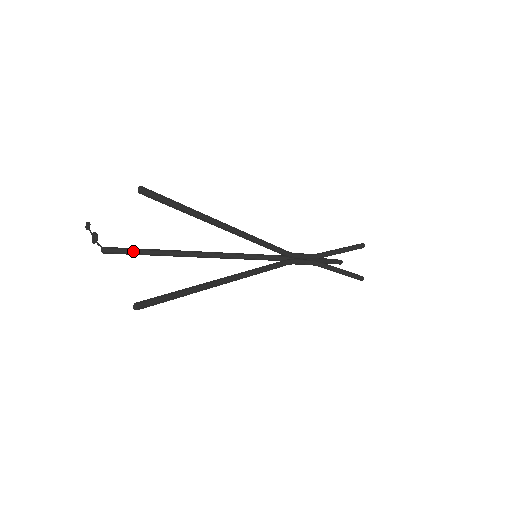
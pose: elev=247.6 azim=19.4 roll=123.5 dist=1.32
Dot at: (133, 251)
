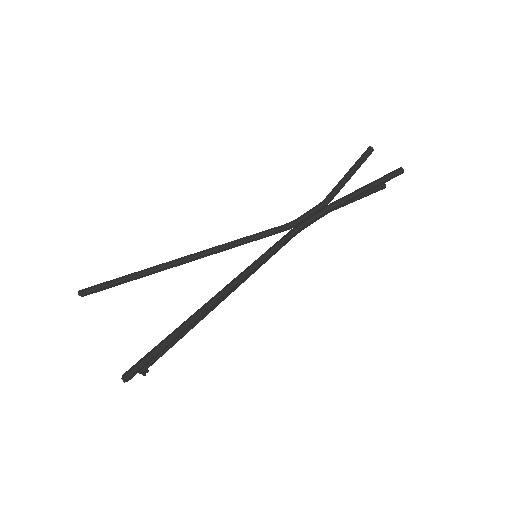
Dot at: occluded
